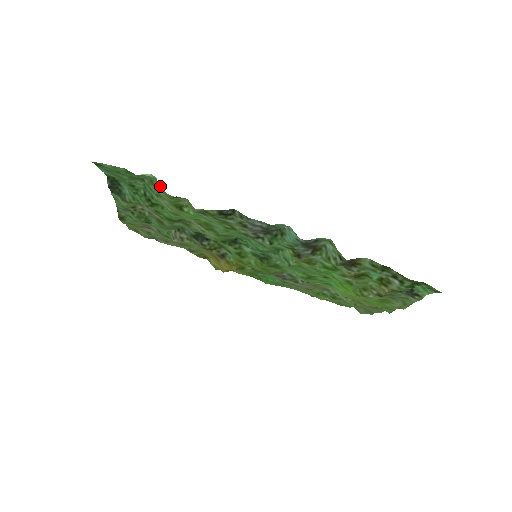
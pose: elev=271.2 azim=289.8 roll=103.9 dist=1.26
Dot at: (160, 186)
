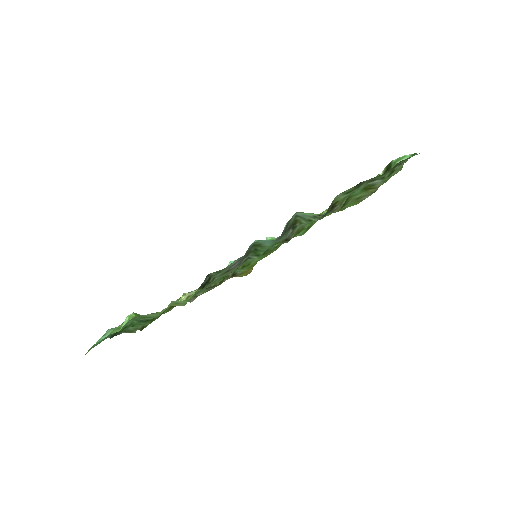
Dot at: occluded
